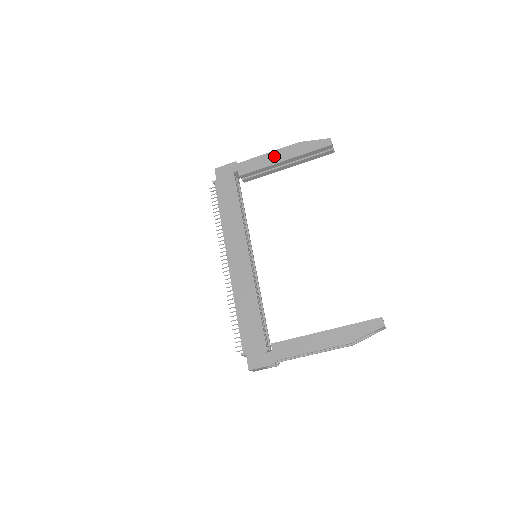
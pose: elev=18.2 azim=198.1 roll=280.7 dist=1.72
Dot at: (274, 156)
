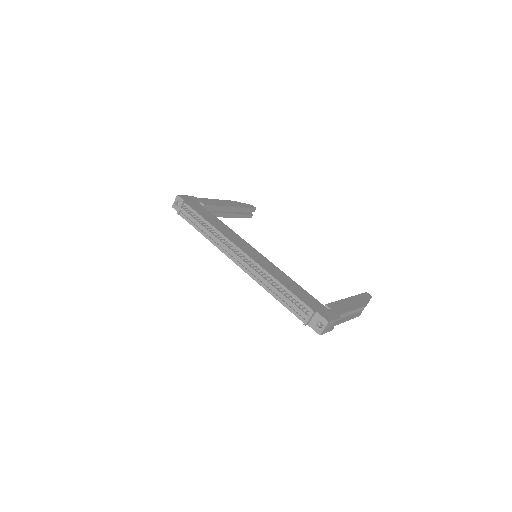
Dot at: (222, 202)
